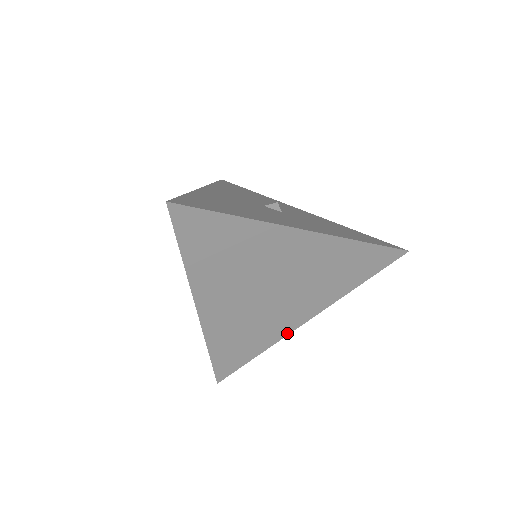
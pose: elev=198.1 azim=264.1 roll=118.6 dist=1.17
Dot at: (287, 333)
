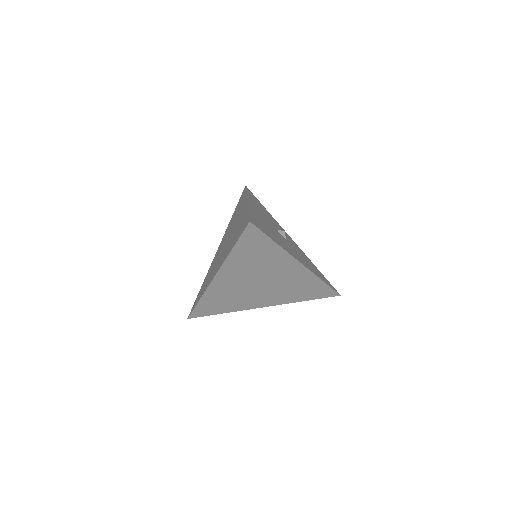
Dot at: (248, 308)
